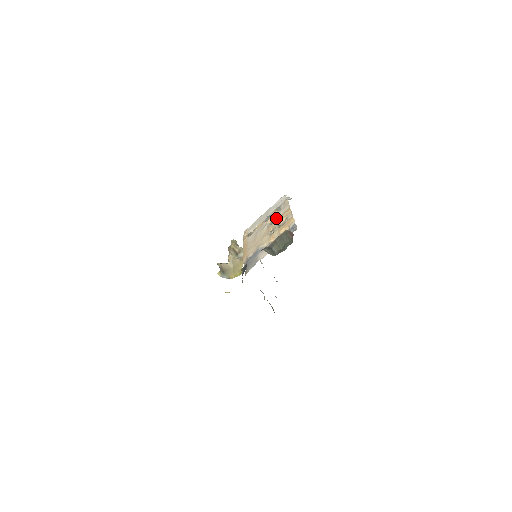
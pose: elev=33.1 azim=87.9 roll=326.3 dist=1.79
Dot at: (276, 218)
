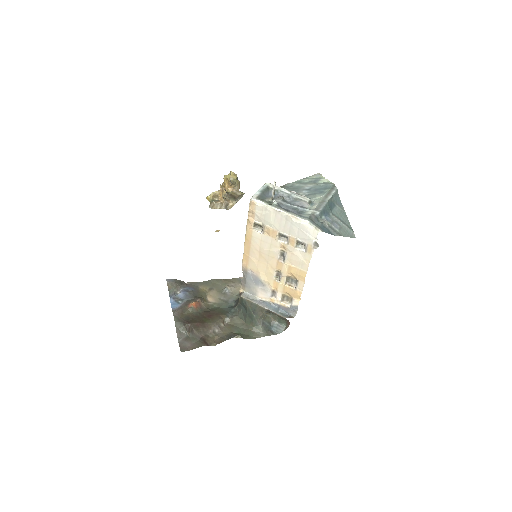
Dot at: (289, 262)
